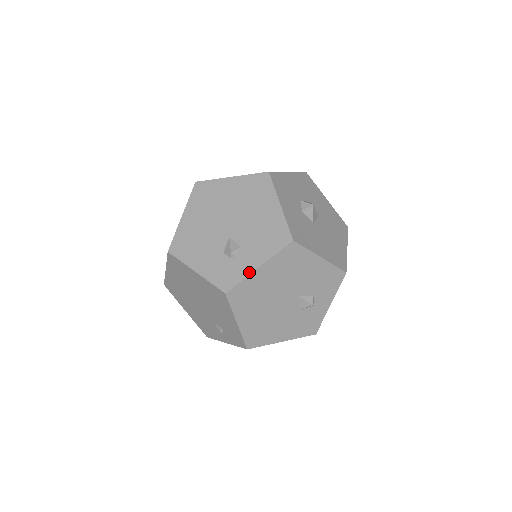
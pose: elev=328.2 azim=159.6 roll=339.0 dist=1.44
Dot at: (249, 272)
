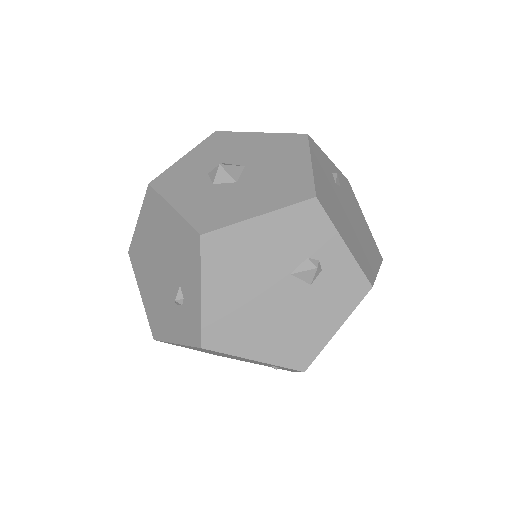
Dot at: (198, 307)
